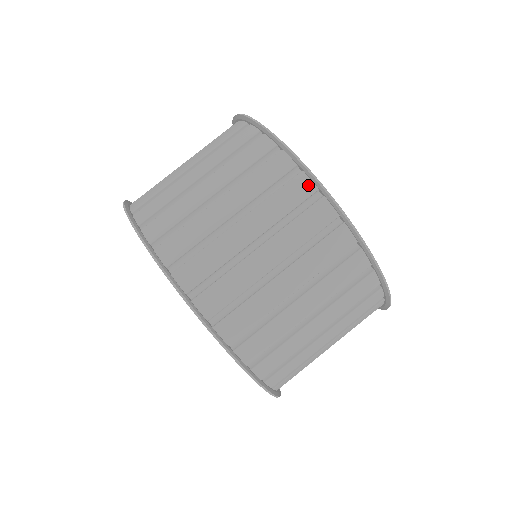
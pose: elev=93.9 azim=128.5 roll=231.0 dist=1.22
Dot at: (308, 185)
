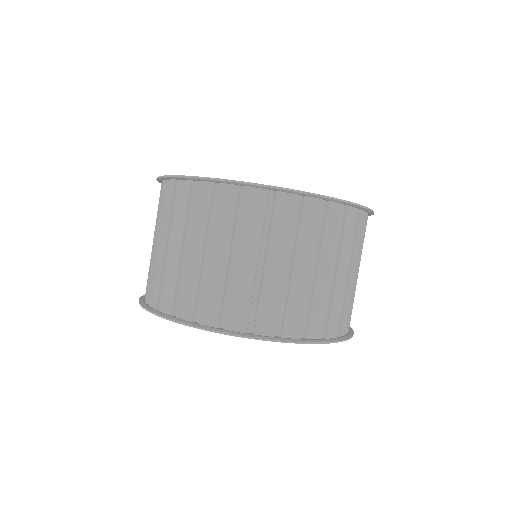
Dot at: (354, 212)
